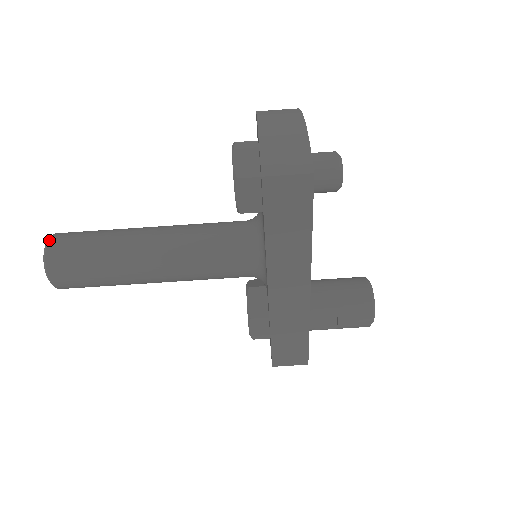
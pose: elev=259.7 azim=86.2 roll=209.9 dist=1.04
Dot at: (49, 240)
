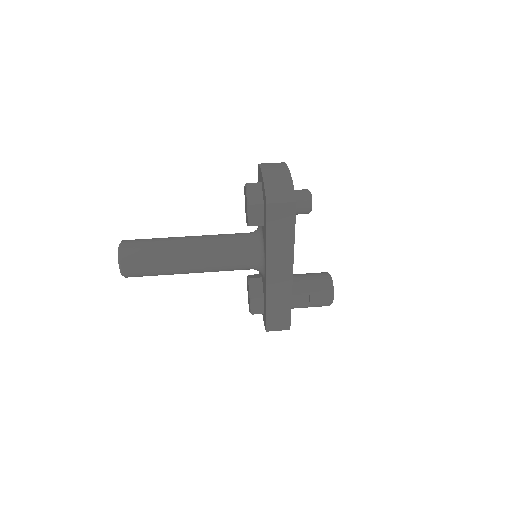
Dot at: (121, 244)
